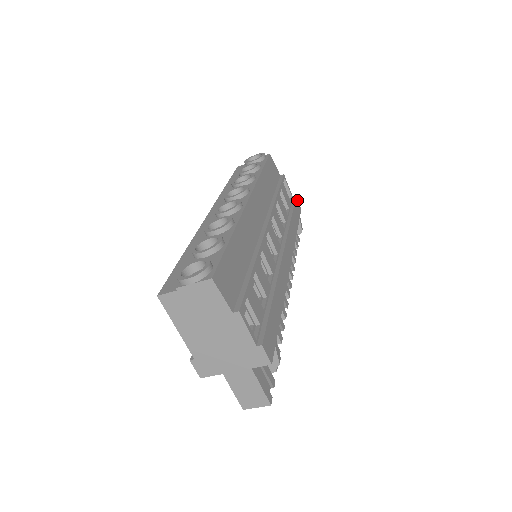
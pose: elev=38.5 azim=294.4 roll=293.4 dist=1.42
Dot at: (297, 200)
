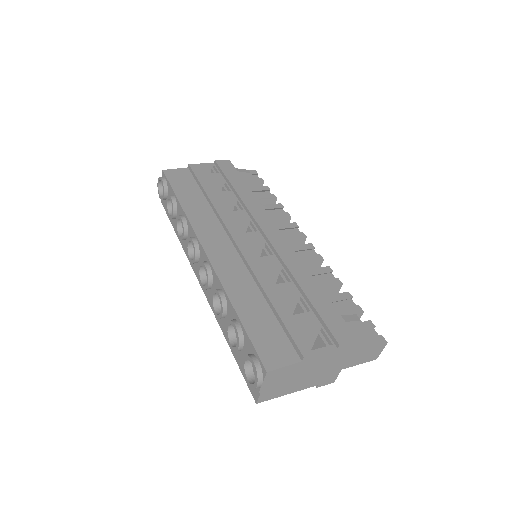
Dot at: (219, 161)
